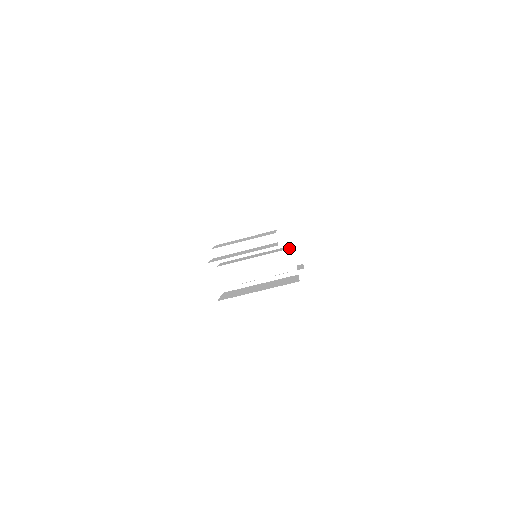
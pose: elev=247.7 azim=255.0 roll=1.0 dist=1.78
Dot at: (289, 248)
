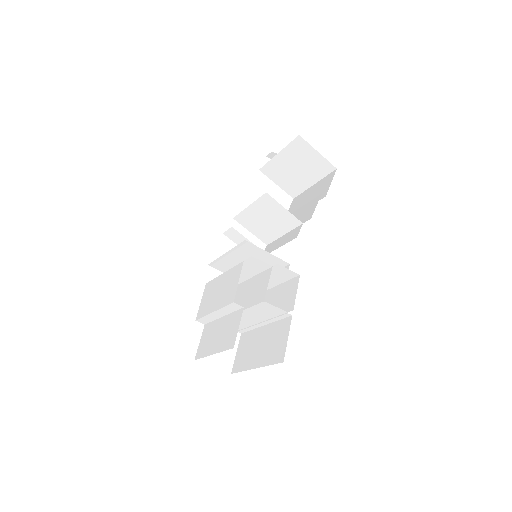
Dot at: (262, 299)
